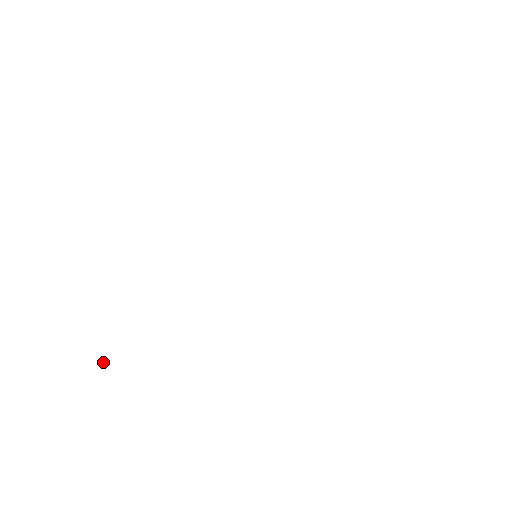
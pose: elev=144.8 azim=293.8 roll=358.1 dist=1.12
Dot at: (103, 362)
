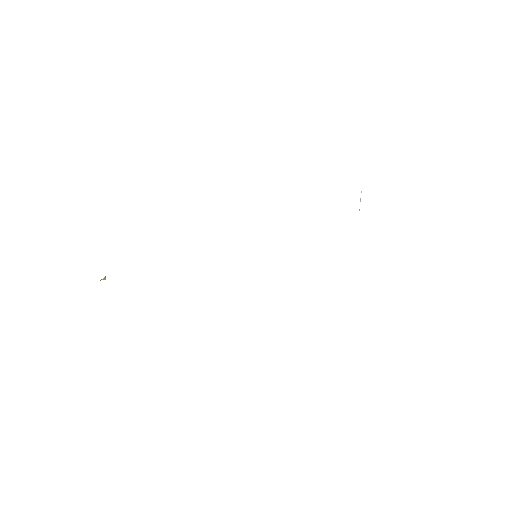
Dot at: occluded
